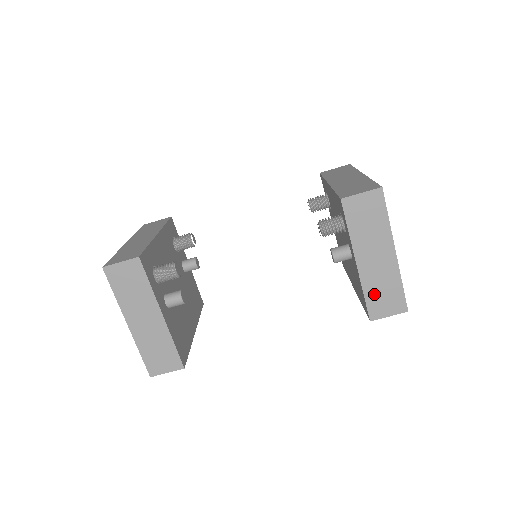
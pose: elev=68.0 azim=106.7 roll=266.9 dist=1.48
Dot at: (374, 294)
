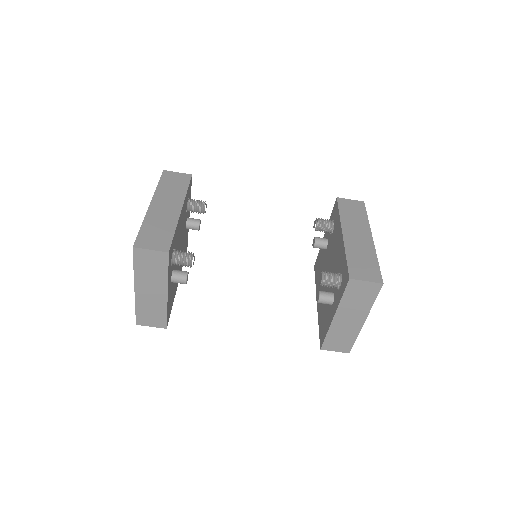
Dot at: (334, 337)
